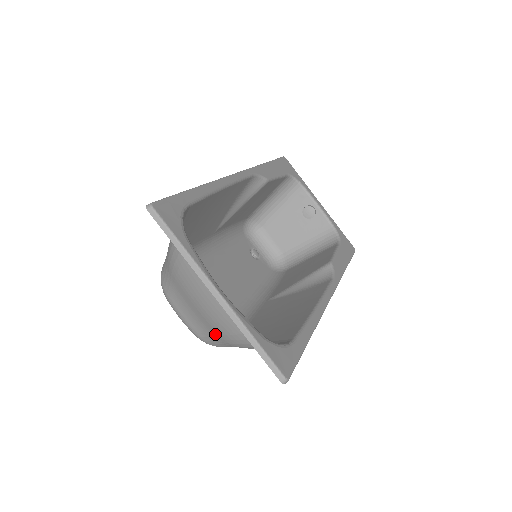
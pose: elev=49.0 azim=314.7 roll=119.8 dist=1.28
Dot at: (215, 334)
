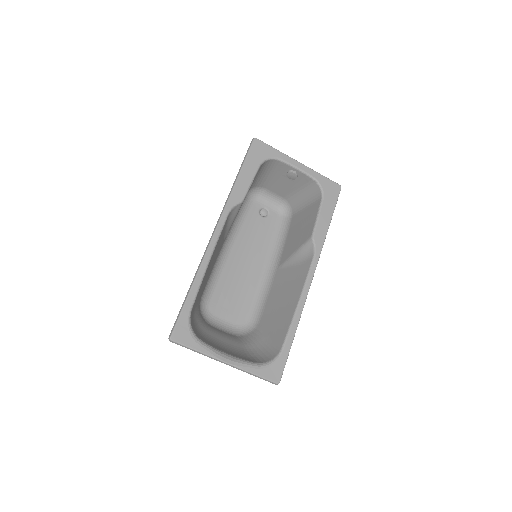
Dot at: (241, 346)
